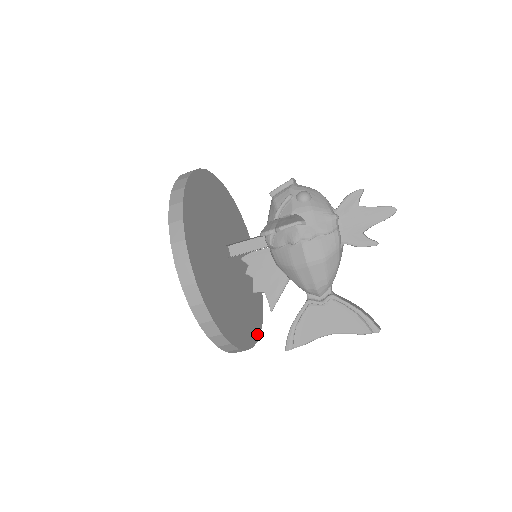
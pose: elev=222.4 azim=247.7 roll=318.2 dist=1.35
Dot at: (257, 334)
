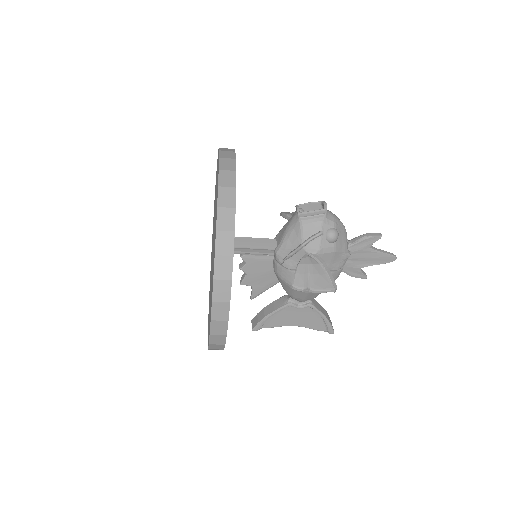
Dot at: occluded
